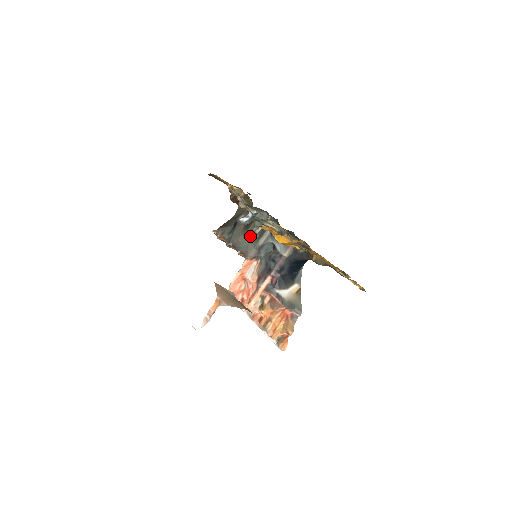
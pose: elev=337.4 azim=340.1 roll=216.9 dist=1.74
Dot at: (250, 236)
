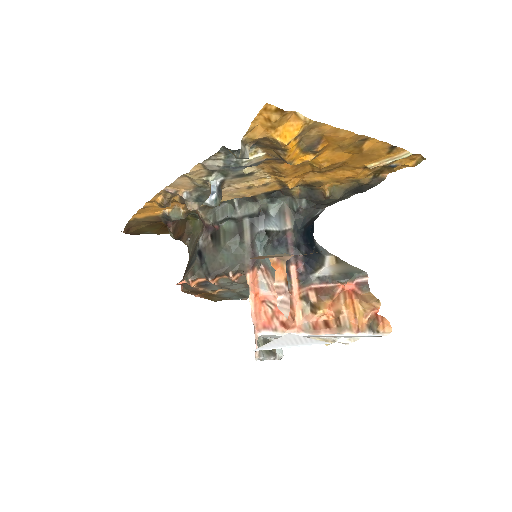
Dot at: (229, 245)
